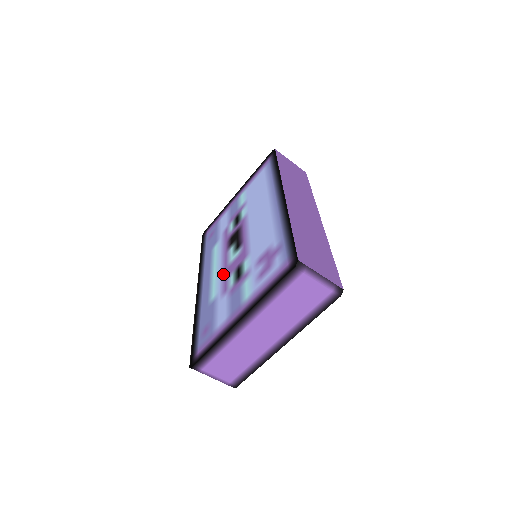
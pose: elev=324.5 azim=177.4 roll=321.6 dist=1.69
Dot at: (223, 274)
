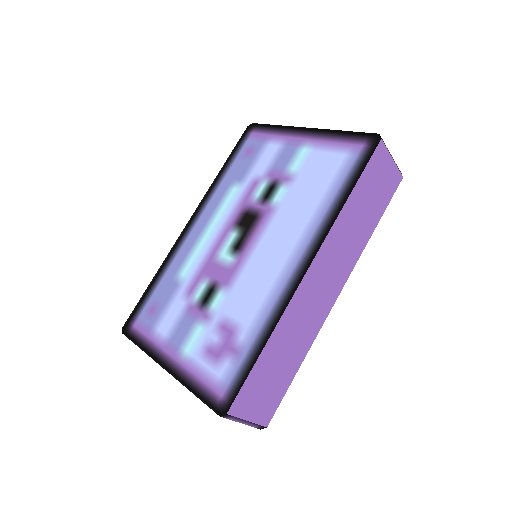
Dot at: (205, 261)
